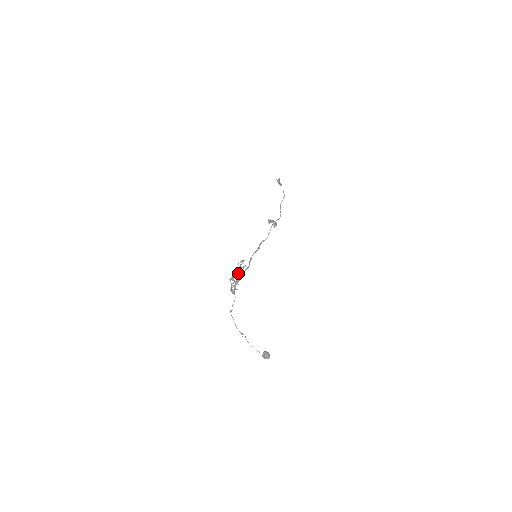
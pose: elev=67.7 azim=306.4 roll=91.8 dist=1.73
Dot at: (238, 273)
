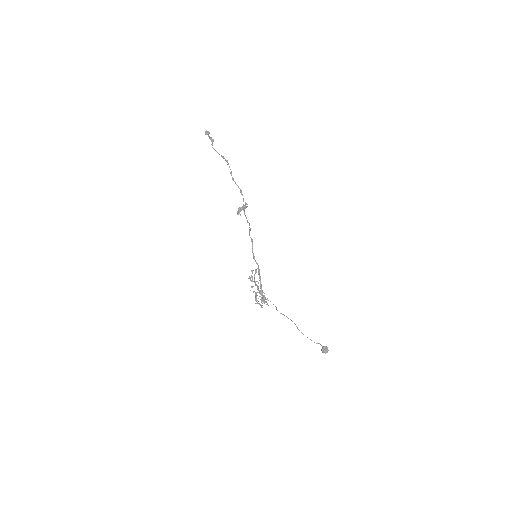
Dot at: occluded
